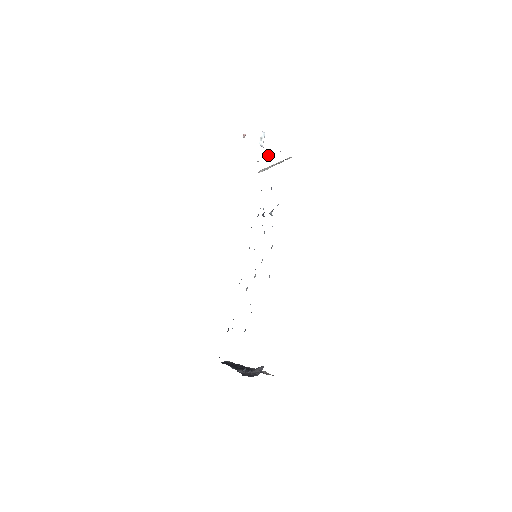
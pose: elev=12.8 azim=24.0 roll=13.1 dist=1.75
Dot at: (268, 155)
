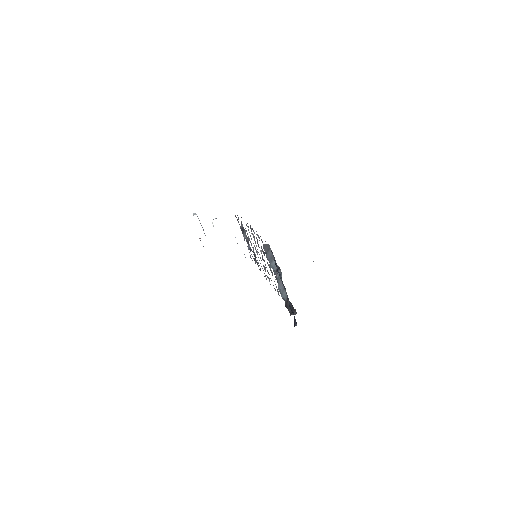
Dot at: occluded
